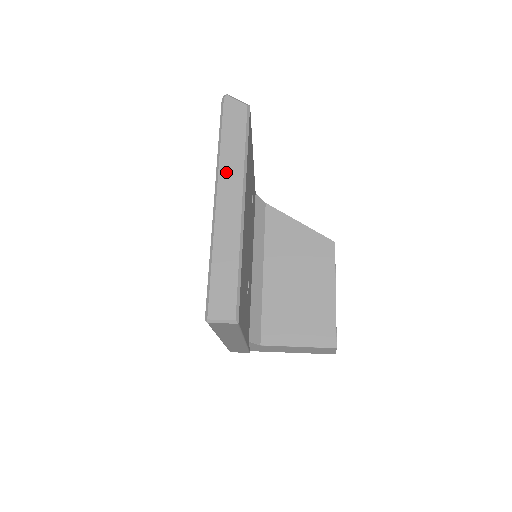
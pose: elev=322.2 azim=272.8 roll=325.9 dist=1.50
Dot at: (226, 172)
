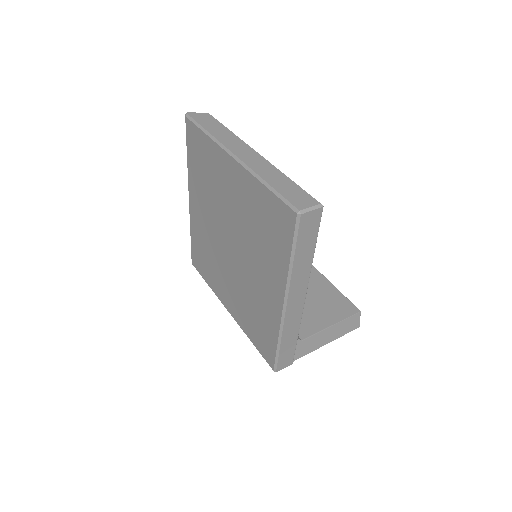
Dot at: (227, 142)
